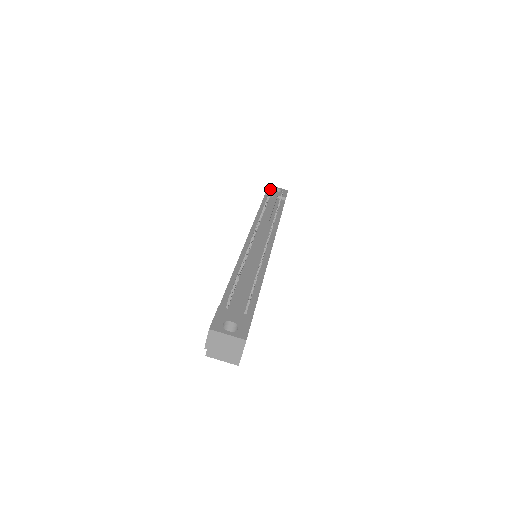
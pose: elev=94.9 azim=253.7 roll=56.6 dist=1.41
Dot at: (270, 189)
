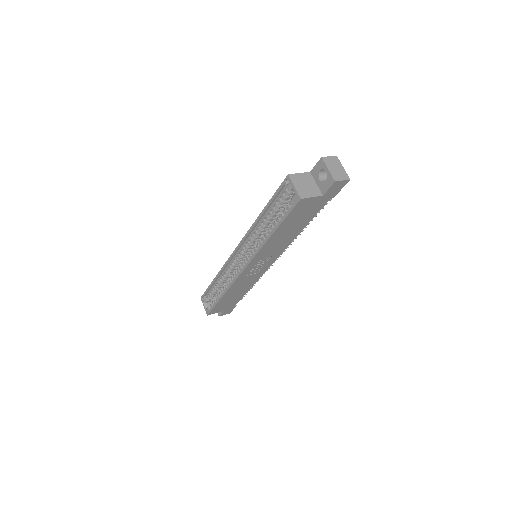
Dot at: occluded
